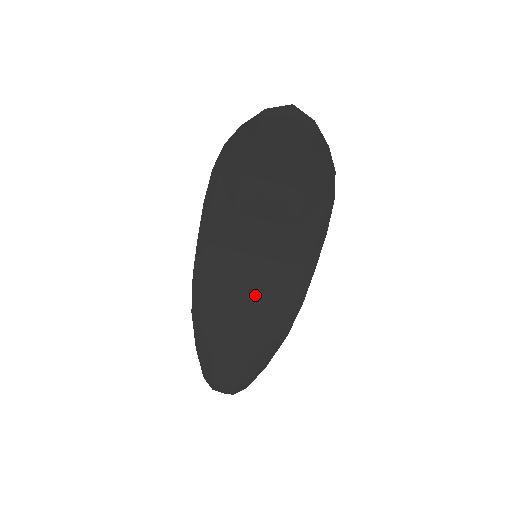
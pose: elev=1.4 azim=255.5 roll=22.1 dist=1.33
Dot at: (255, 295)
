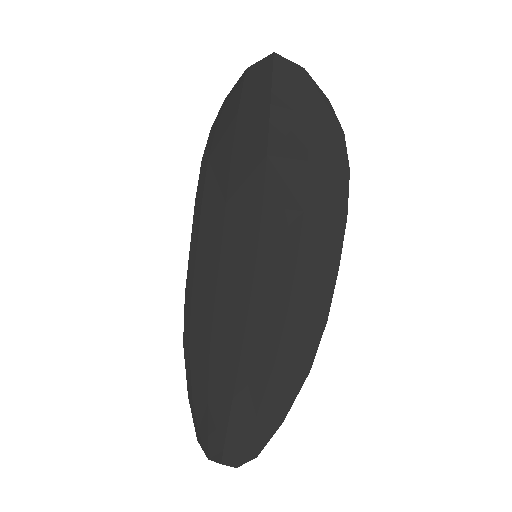
Dot at: (259, 311)
